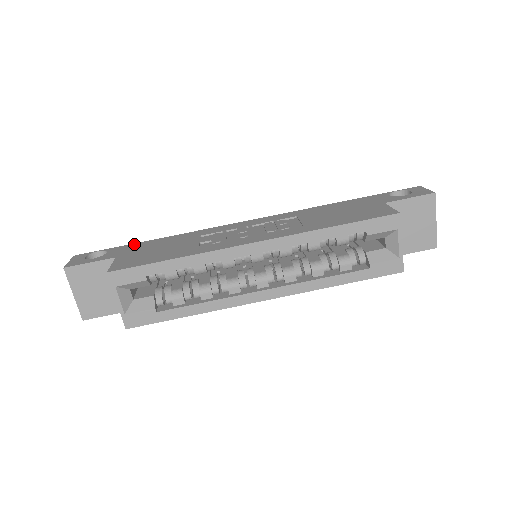
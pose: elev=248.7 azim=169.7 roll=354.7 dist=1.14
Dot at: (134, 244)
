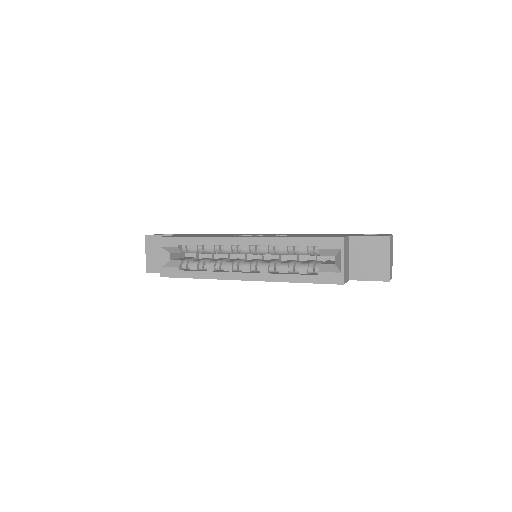
Dot at: (190, 234)
